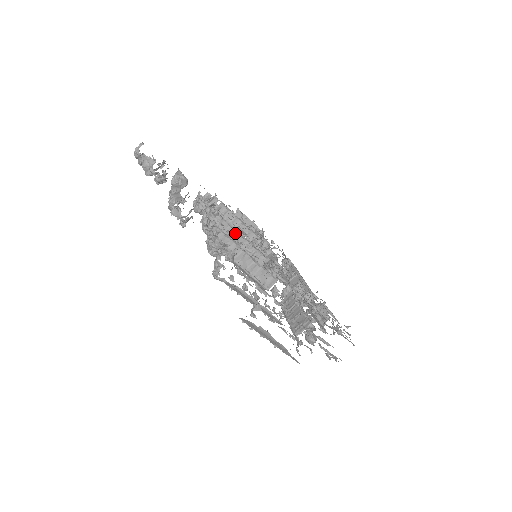
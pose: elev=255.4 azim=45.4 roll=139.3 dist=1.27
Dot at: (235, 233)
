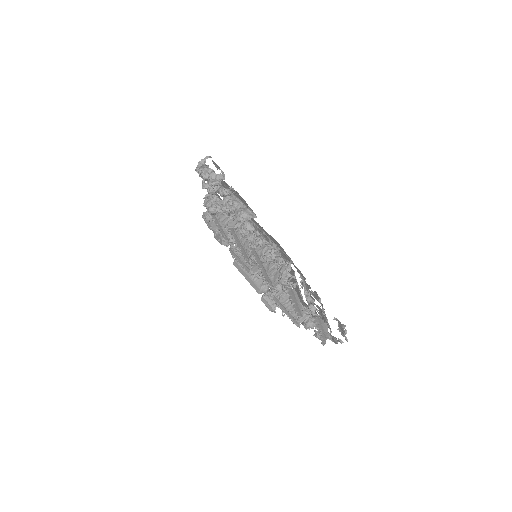
Dot at: occluded
